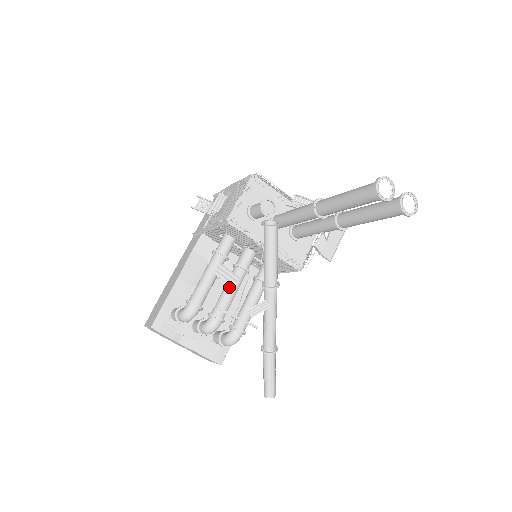
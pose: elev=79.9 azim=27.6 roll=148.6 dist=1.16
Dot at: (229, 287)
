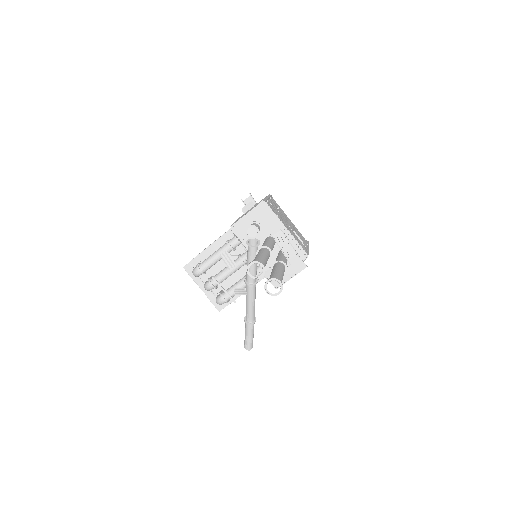
Dot at: (227, 268)
